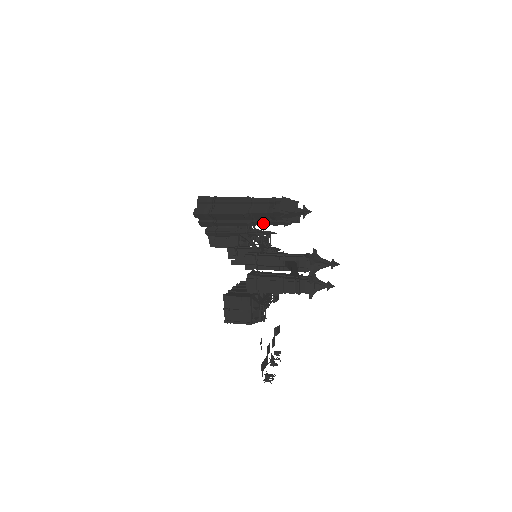
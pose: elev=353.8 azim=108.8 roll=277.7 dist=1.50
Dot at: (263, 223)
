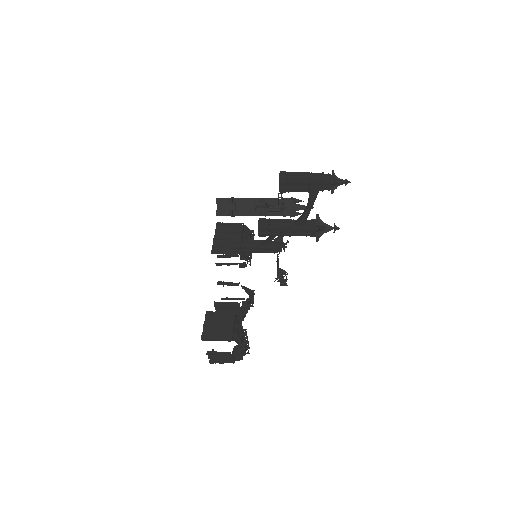
Dot at: (273, 213)
